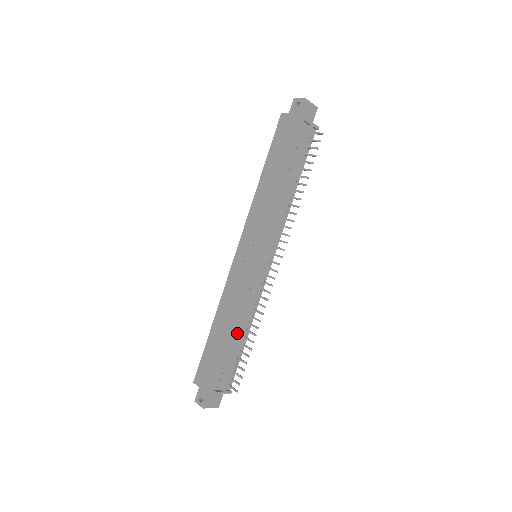
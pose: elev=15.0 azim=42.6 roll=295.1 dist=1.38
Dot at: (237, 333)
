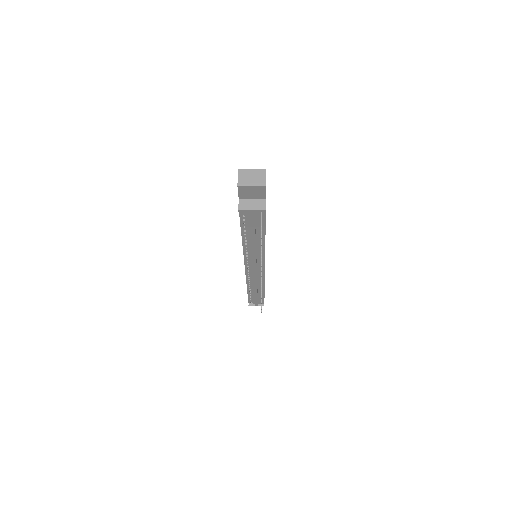
Dot at: (252, 290)
